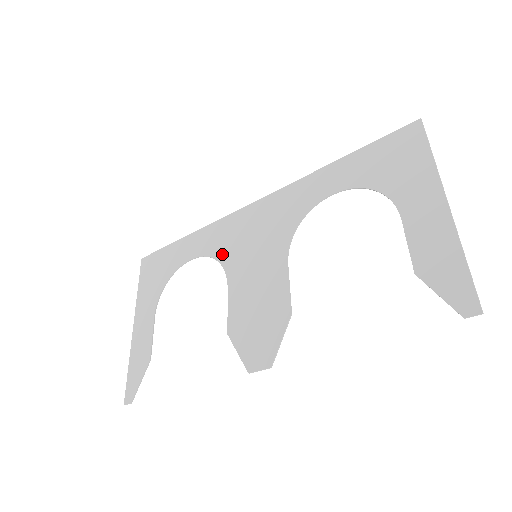
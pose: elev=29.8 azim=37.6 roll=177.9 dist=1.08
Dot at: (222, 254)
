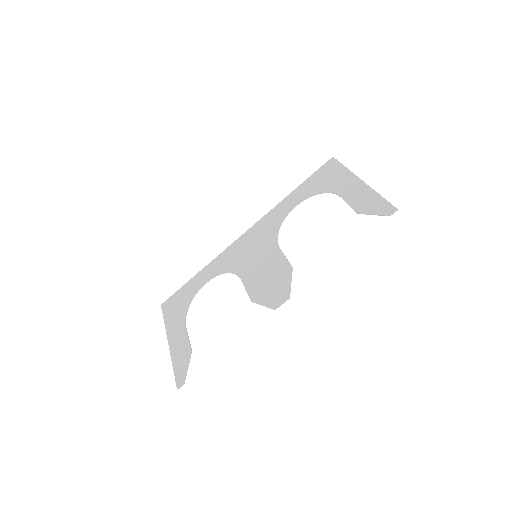
Dot at: (230, 267)
